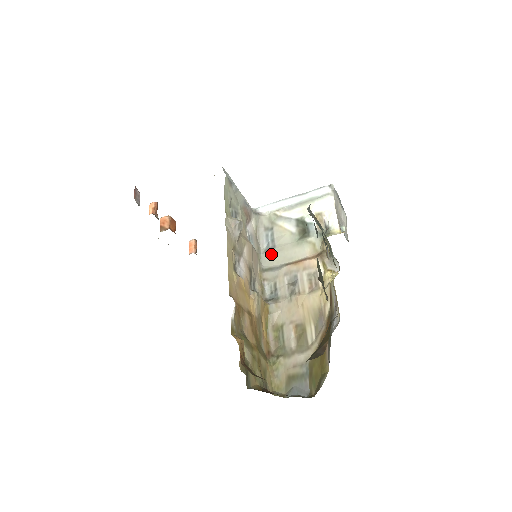
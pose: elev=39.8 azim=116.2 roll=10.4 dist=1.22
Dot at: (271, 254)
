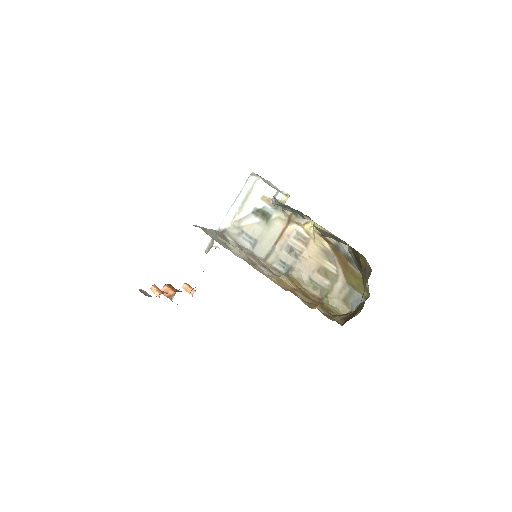
Dot at: (259, 246)
